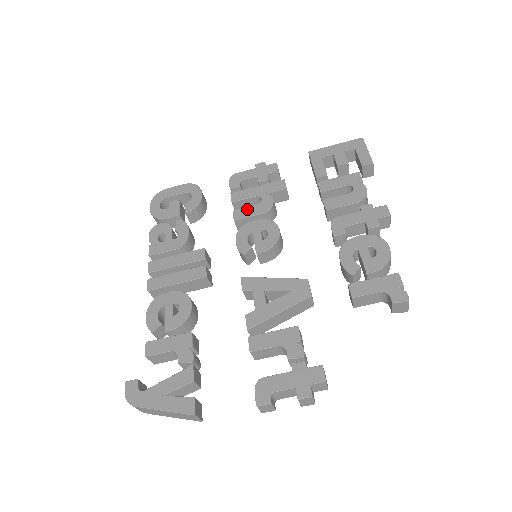
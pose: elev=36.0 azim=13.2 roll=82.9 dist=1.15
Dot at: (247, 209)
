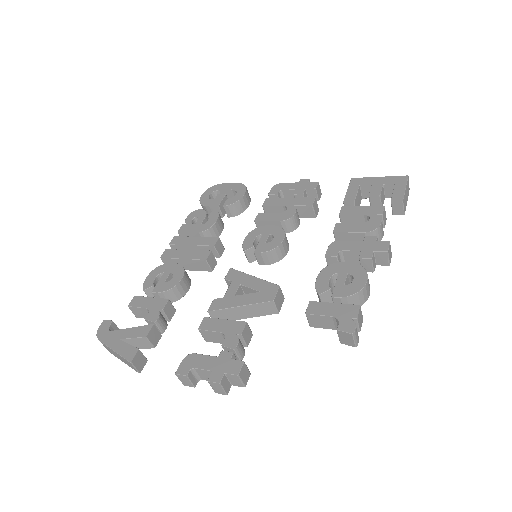
Dot at: (270, 214)
